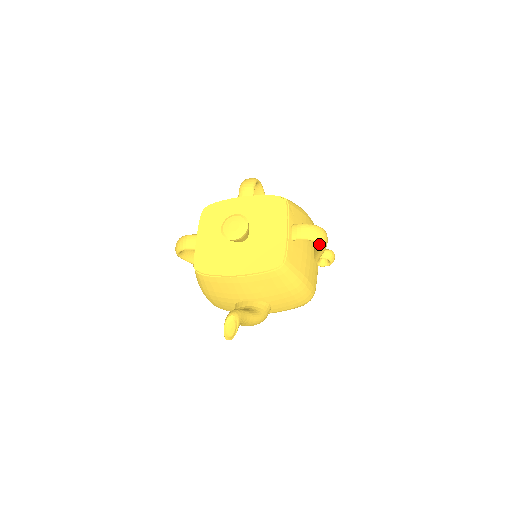
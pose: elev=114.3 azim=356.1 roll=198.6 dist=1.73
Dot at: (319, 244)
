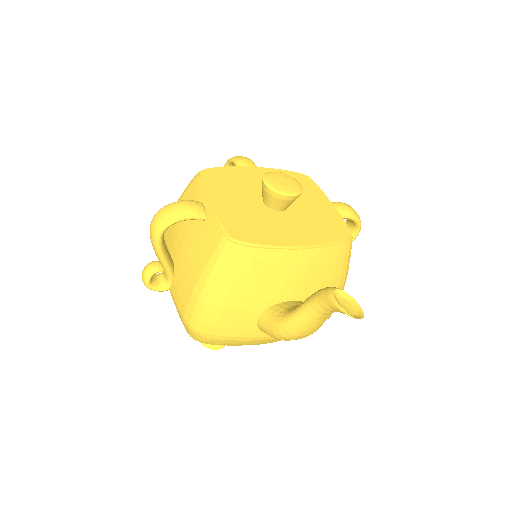
Dot at: occluded
